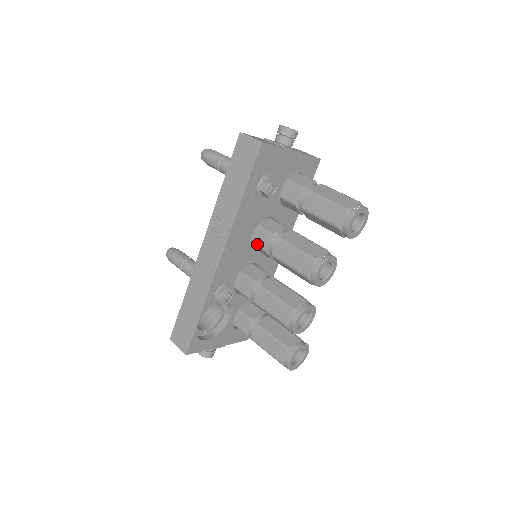
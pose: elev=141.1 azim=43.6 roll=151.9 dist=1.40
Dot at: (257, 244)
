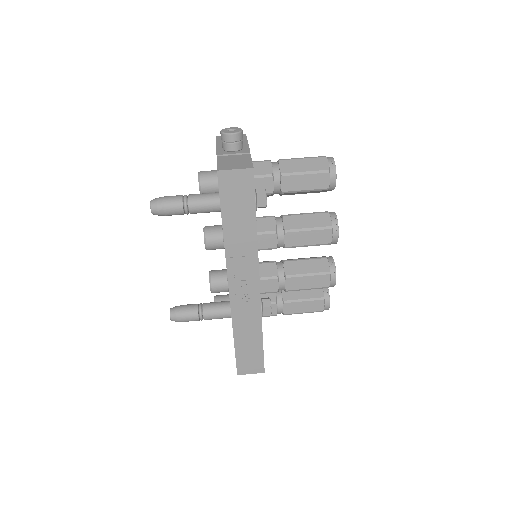
Dot at: (264, 248)
